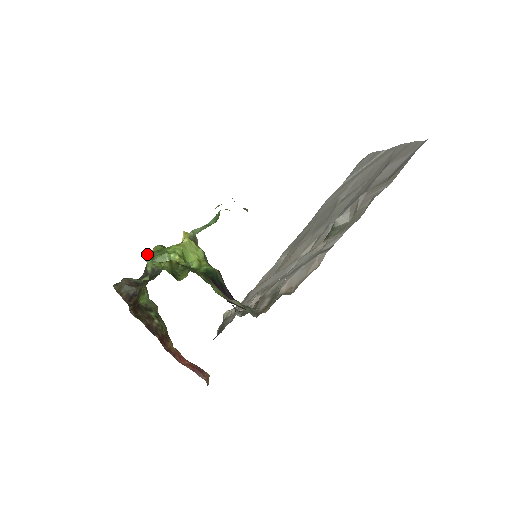
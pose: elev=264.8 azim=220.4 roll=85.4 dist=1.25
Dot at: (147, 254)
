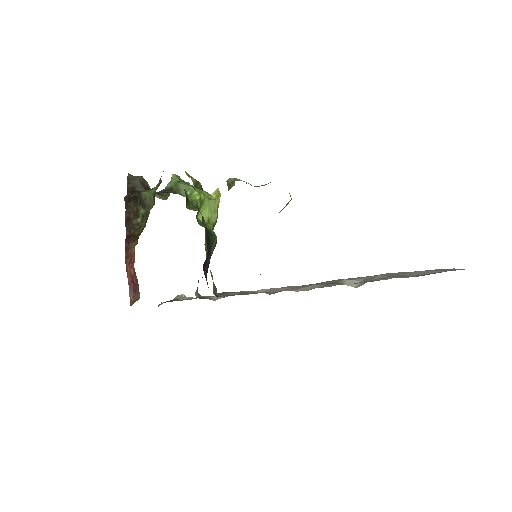
Dot at: (177, 176)
